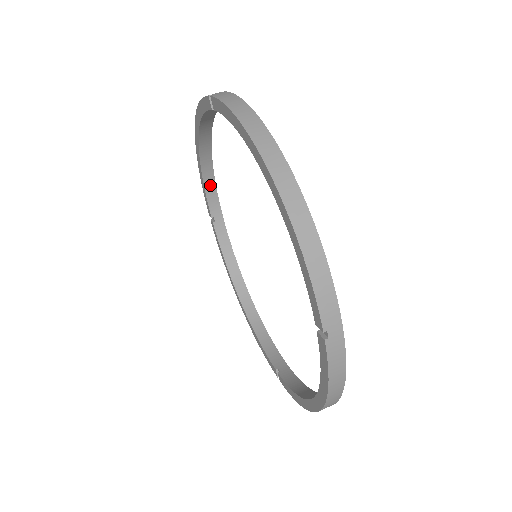
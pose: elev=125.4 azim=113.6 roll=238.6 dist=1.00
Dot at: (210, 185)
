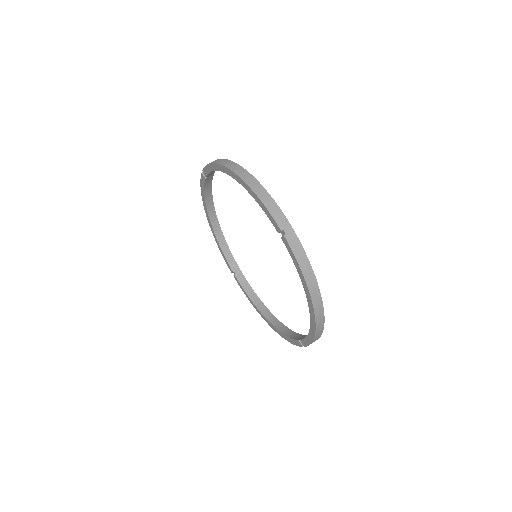
Dot at: occluded
